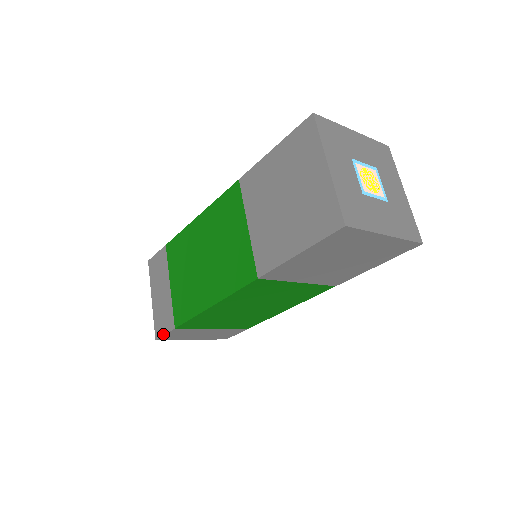
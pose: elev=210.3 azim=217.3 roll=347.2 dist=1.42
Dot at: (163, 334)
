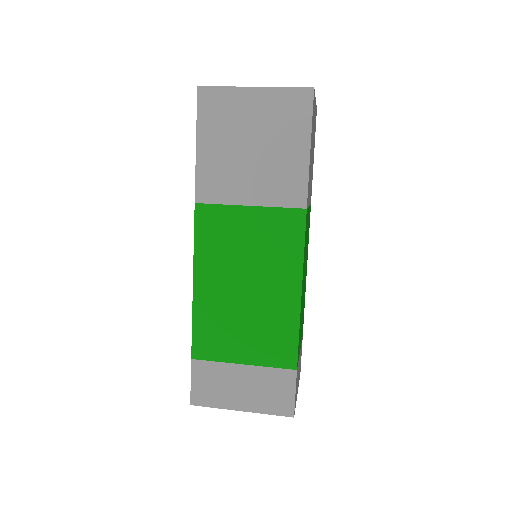
Dot at: (191, 385)
